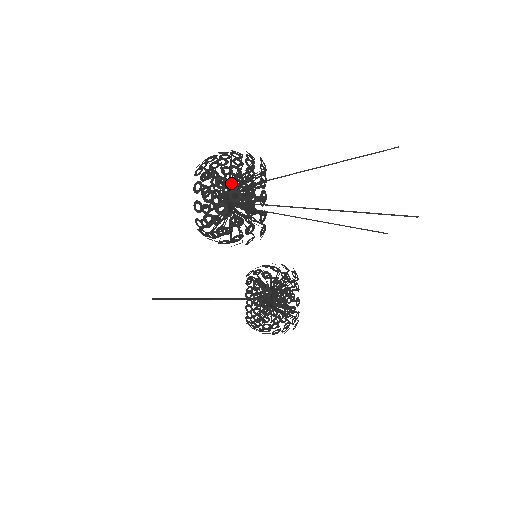
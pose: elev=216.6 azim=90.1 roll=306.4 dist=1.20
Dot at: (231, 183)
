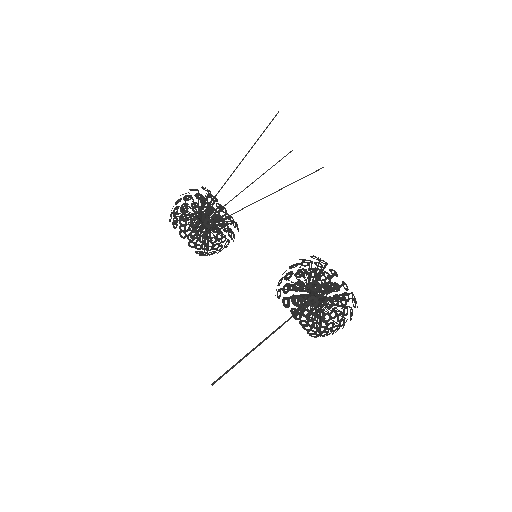
Dot at: (209, 229)
